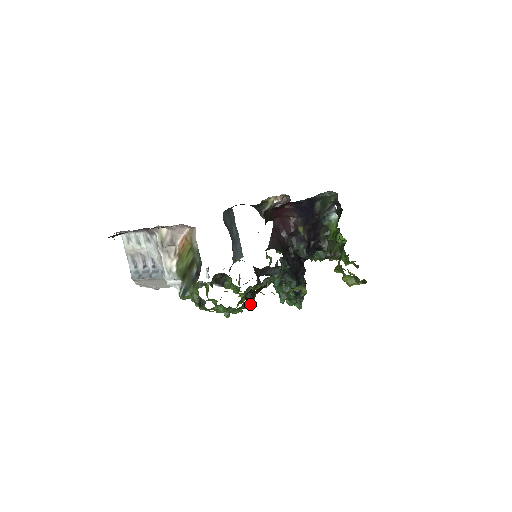
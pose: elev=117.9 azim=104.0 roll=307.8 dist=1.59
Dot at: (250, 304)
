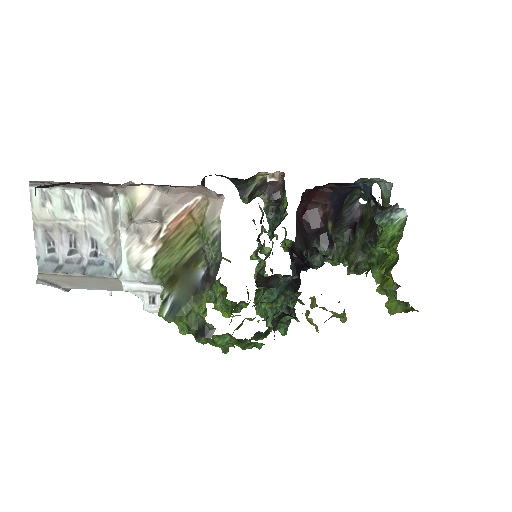
Dot at: (264, 333)
